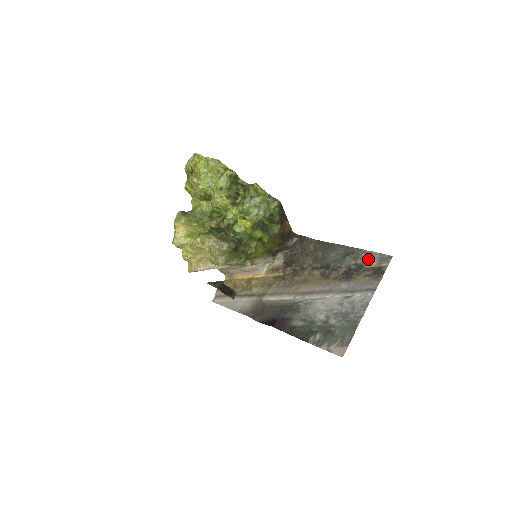
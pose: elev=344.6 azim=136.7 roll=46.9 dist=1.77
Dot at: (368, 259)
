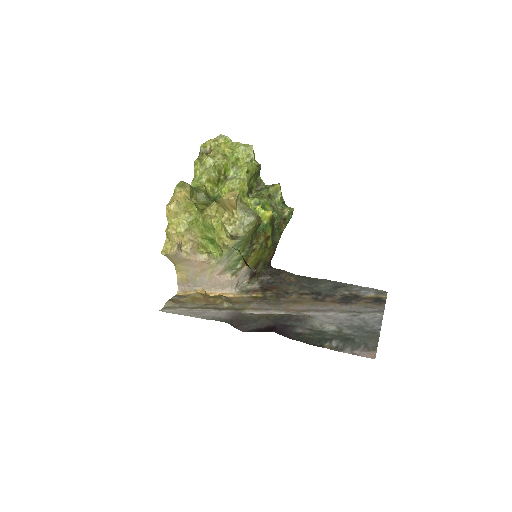
Dot at: (364, 291)
